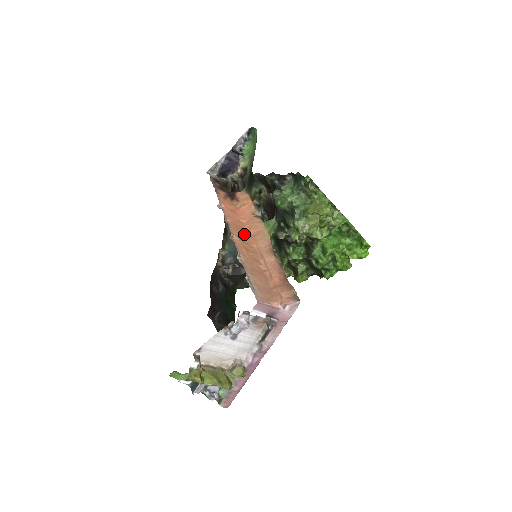
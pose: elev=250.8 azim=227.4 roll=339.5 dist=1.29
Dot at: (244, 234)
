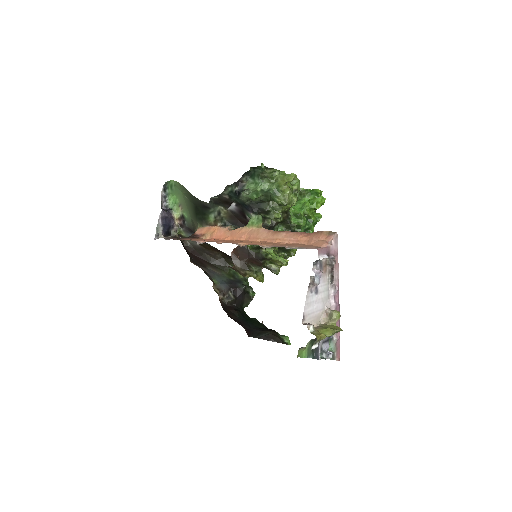
Dot at: (242, 241)
